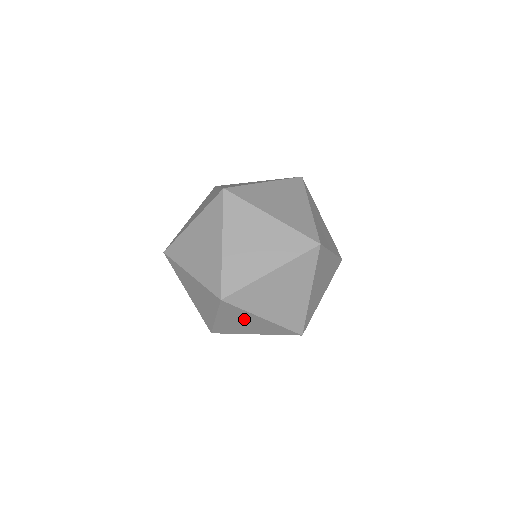
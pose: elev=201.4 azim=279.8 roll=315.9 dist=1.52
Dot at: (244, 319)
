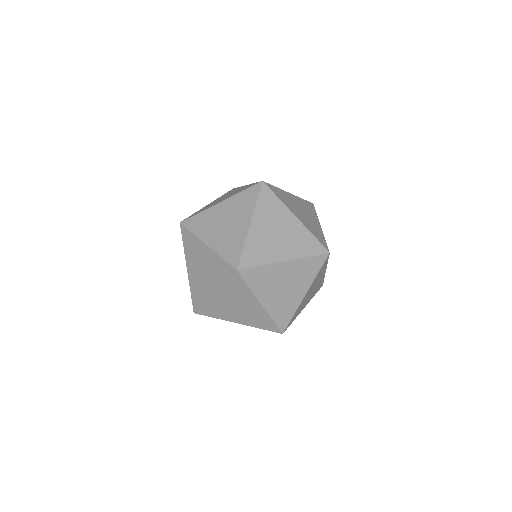
Dot at: (241, 300)
